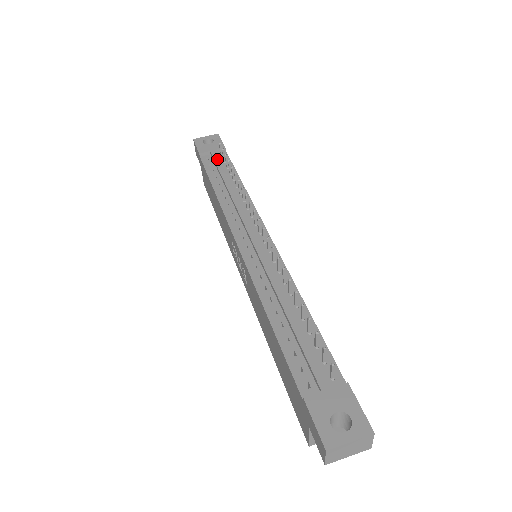
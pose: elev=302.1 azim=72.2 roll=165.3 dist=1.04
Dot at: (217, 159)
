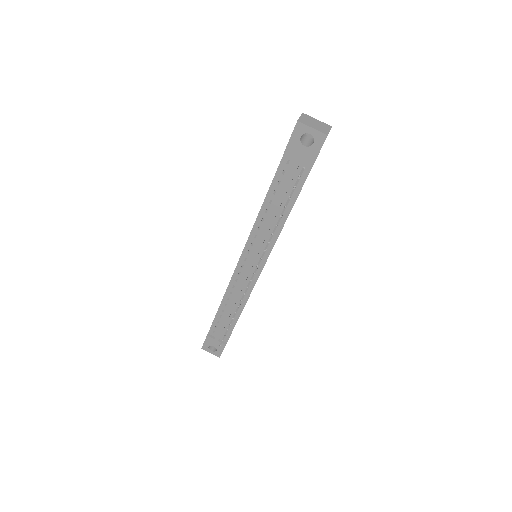
Dot at: (291, 177)
